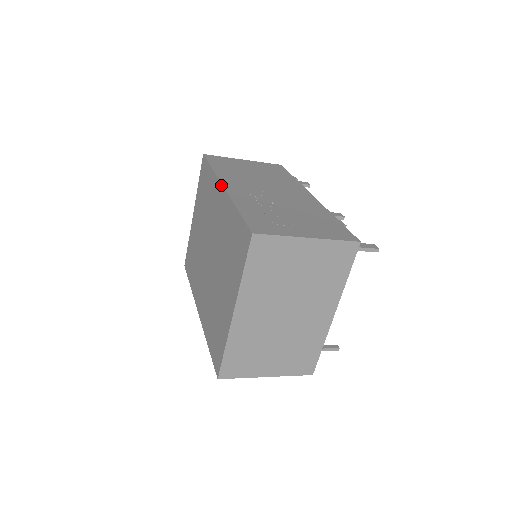
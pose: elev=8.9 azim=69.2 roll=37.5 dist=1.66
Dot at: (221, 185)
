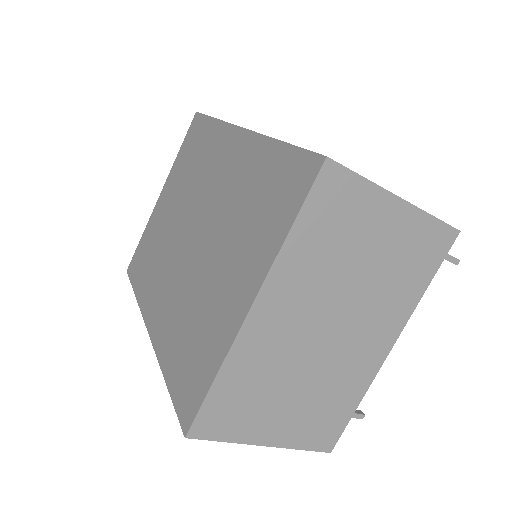
Dot at: (237, 127)
